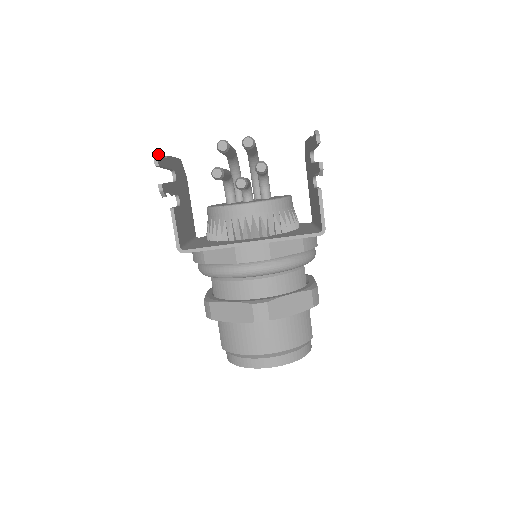
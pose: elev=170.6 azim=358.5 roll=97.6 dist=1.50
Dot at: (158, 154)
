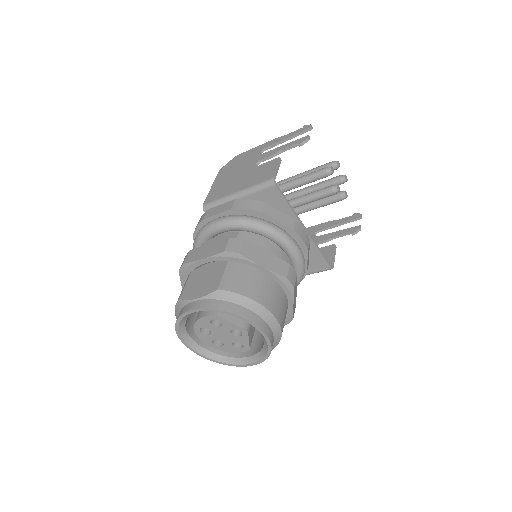
Dot at: occluded
